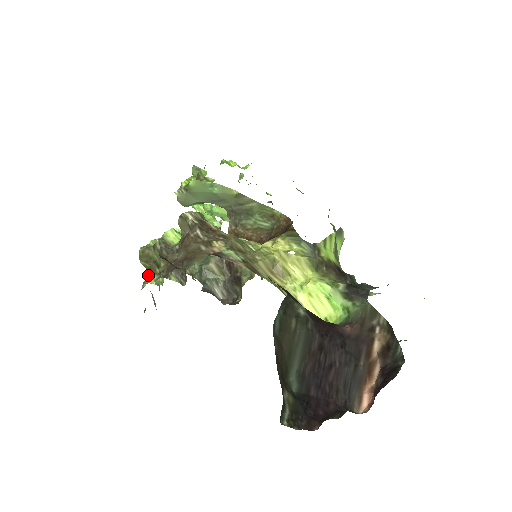
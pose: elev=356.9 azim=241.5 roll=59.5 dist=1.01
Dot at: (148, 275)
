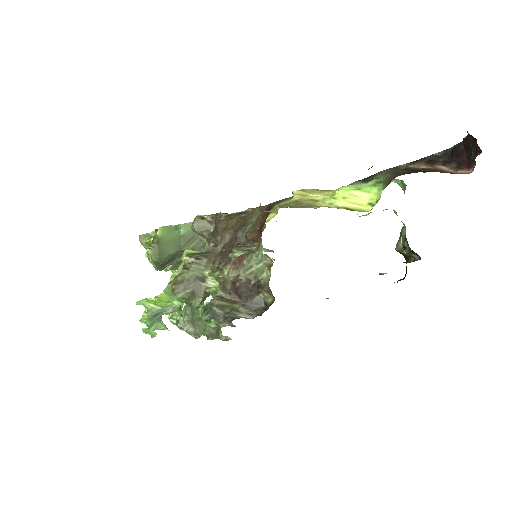
Dot at: (209, 275)
